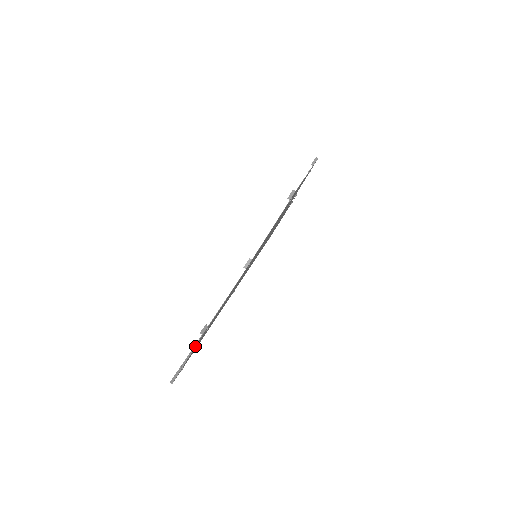
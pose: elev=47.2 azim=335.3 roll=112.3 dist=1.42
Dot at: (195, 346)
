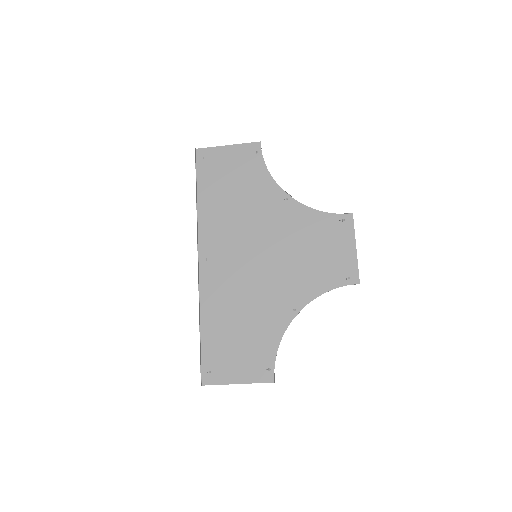
Dot at: (258, 382)
